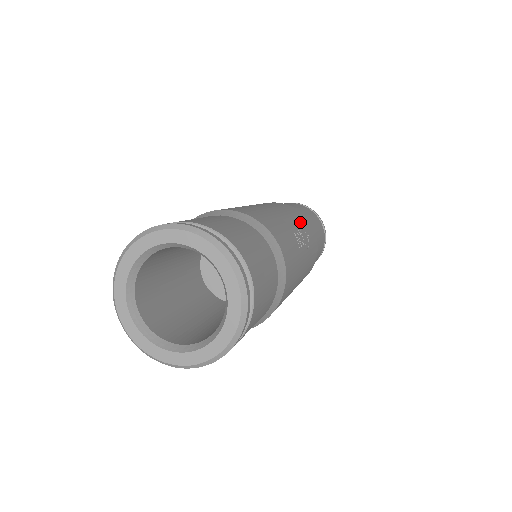
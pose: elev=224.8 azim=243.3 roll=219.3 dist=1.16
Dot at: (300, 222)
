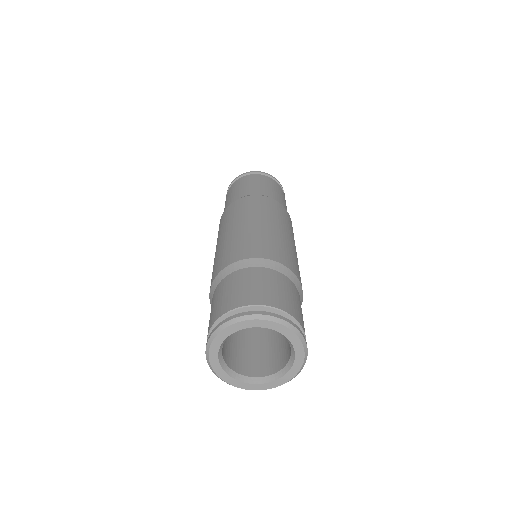
Dot at: occluded
